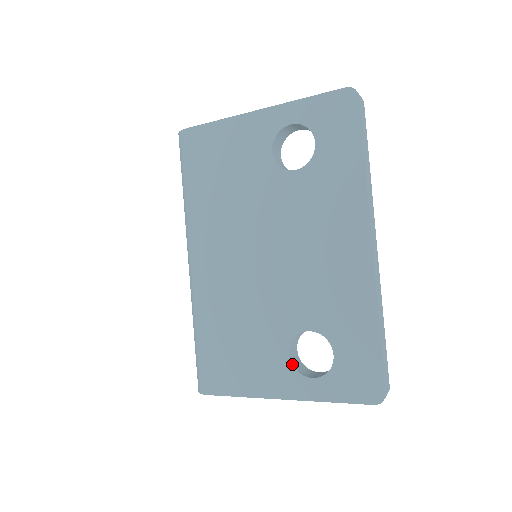
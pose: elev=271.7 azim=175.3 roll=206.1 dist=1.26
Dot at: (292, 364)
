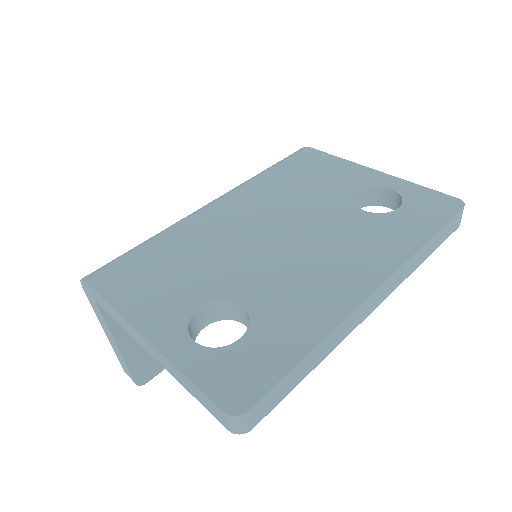
Dot at: (192, 317)
